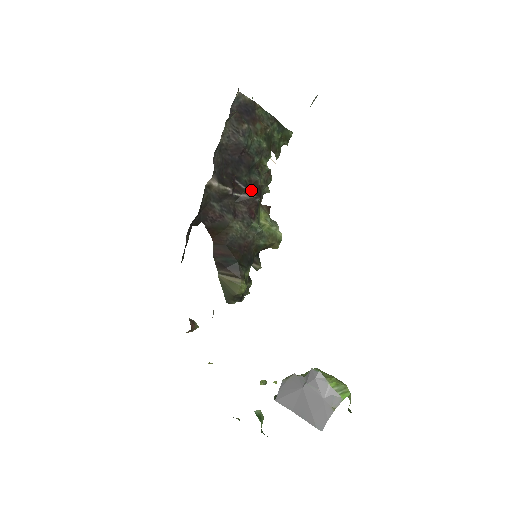
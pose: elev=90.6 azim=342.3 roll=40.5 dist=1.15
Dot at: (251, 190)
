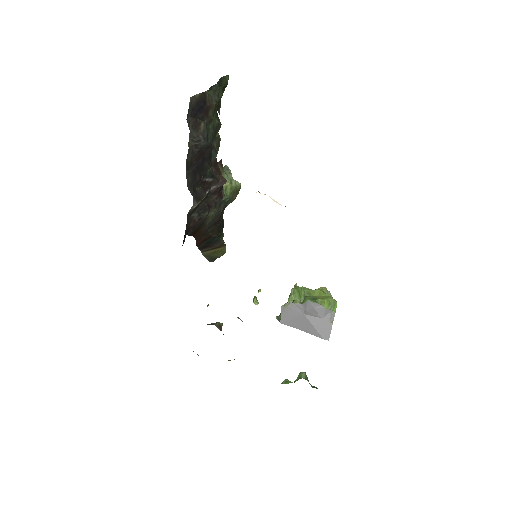
Dot at: (216, 176)
